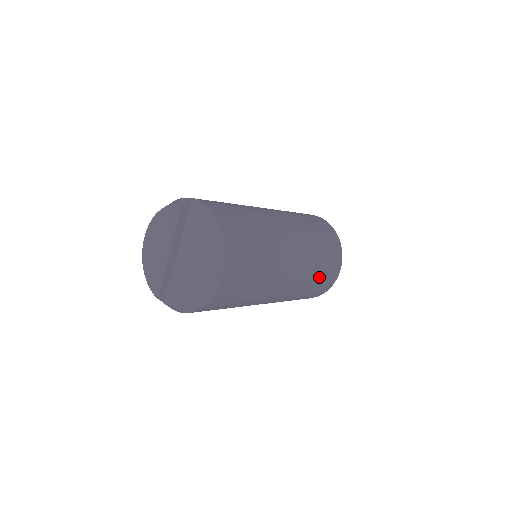
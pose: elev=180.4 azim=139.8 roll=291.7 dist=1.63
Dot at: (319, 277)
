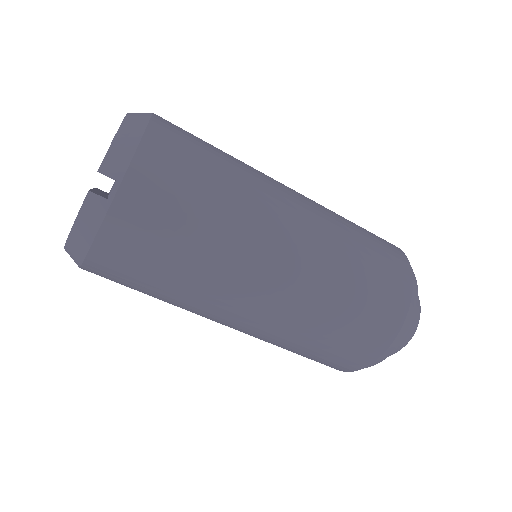
Dot at: occluded
